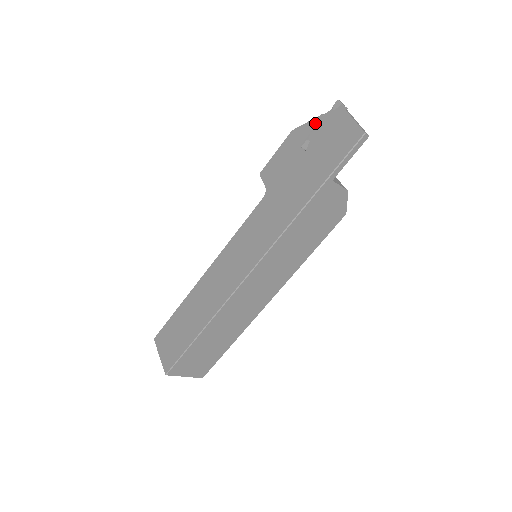
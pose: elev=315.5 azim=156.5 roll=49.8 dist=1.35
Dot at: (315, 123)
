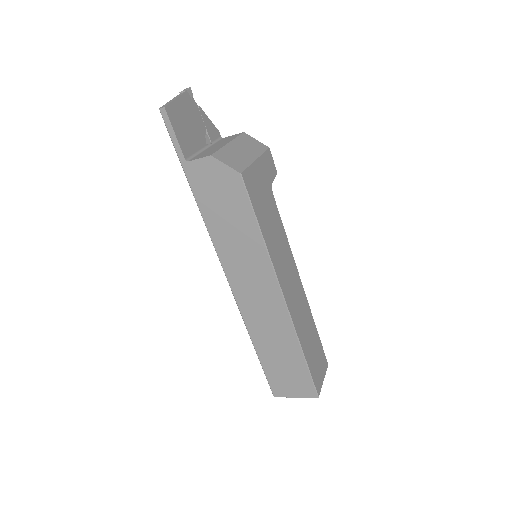
Dot at: occluded
